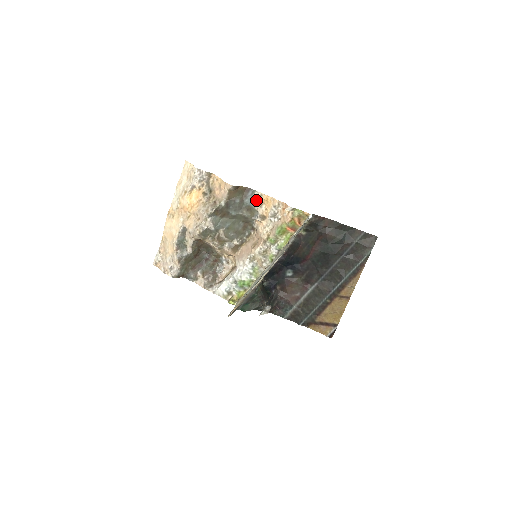
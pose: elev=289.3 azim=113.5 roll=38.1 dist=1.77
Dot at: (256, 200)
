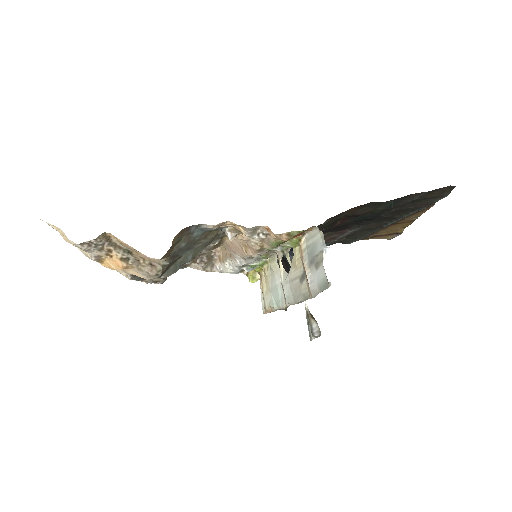
Dot at: (210, 228)
